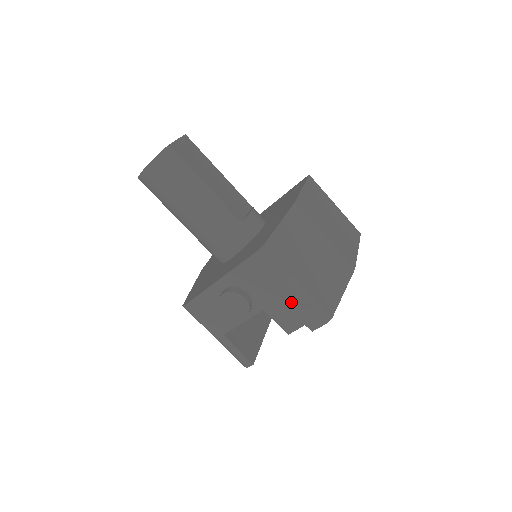
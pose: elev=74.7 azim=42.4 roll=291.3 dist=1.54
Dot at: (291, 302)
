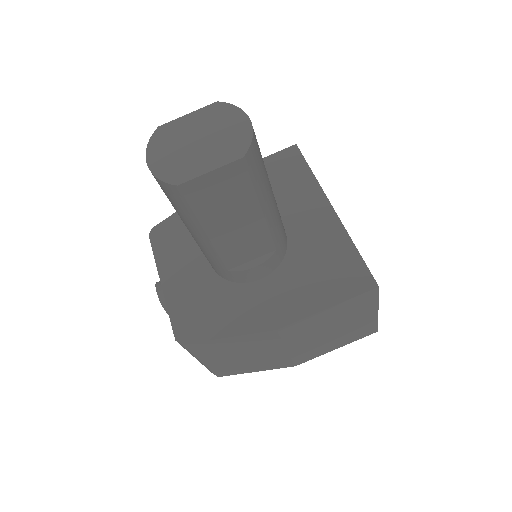
Dot at: occluded
